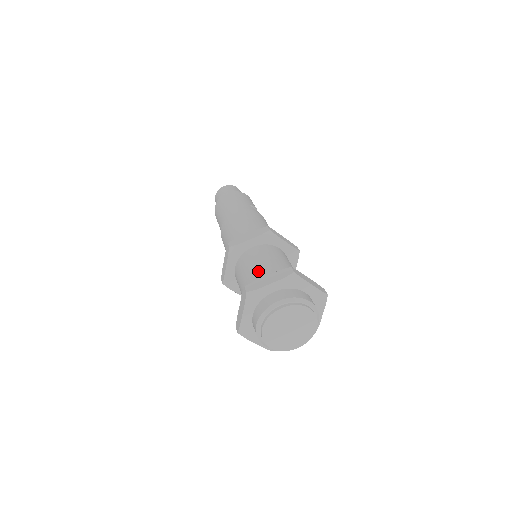
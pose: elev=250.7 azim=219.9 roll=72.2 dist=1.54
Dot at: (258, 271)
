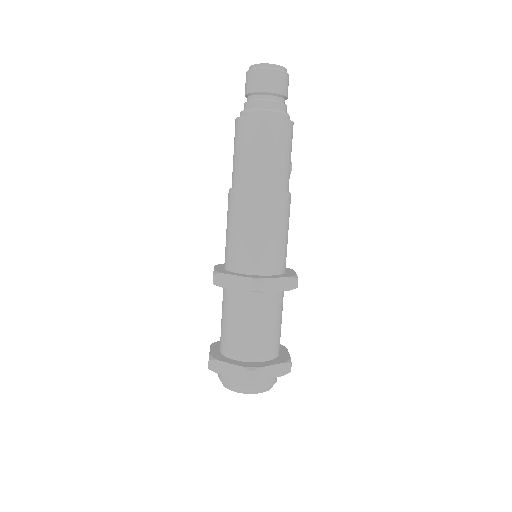
Dot at: (263, 336)
